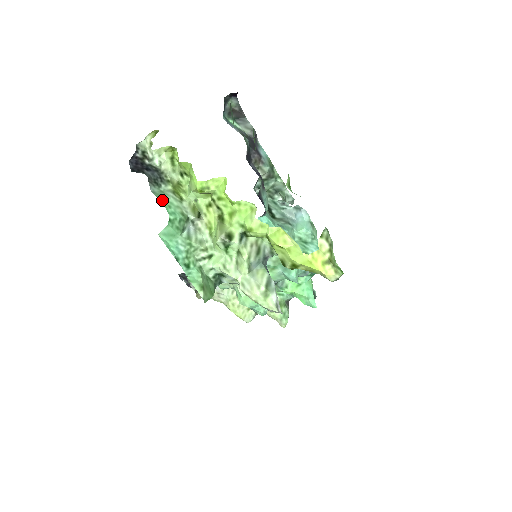
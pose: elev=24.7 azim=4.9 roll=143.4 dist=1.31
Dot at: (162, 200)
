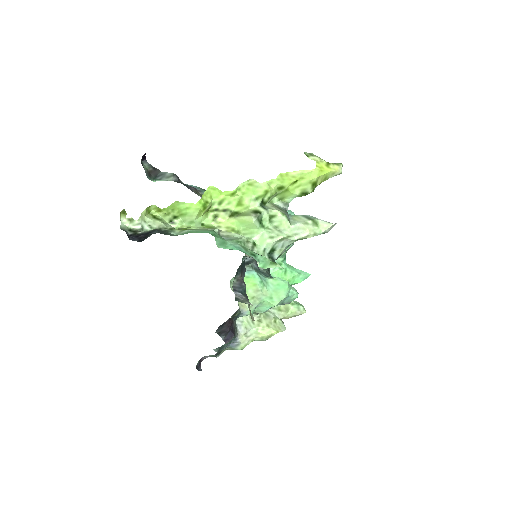
Dot at: occluded
